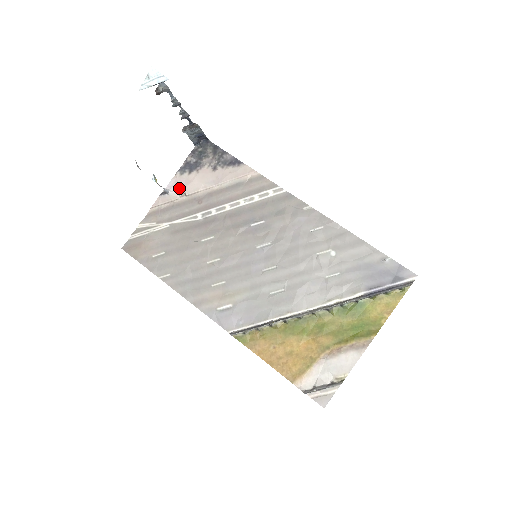
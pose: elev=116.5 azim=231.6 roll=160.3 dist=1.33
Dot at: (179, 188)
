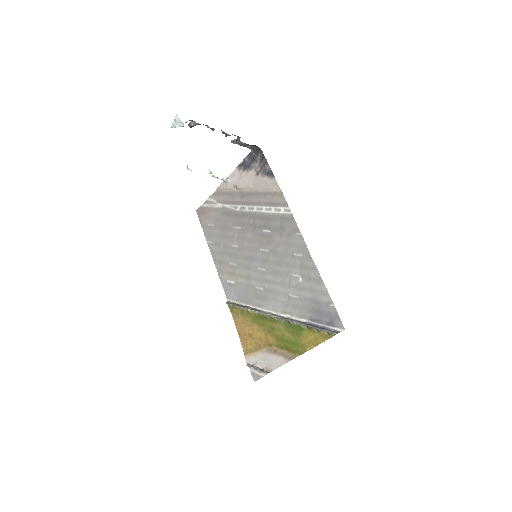
Dot at: (234, 180)
